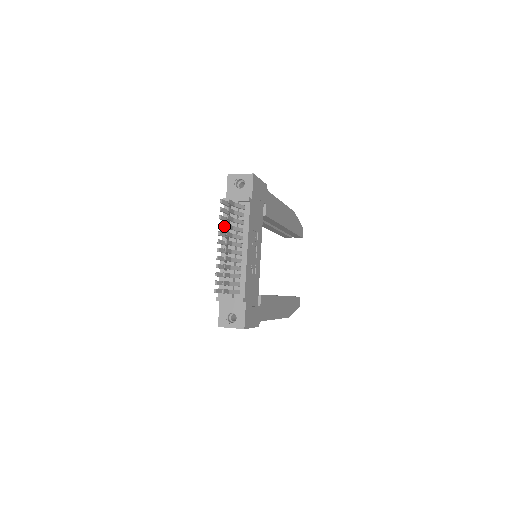
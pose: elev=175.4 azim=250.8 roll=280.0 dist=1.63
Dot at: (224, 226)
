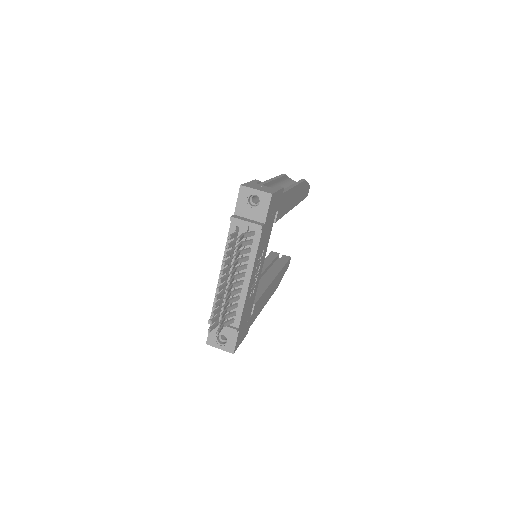
Dot at: (228, 261)
